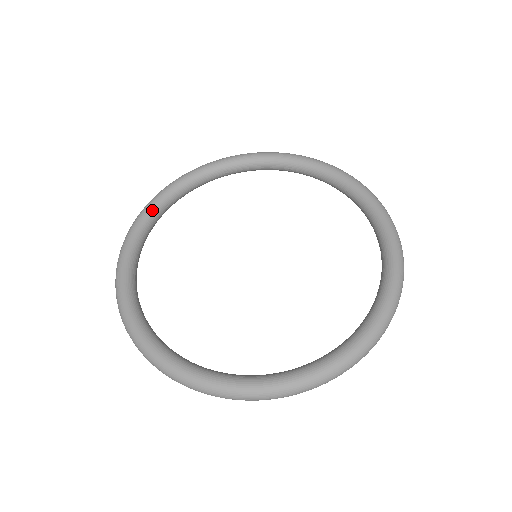
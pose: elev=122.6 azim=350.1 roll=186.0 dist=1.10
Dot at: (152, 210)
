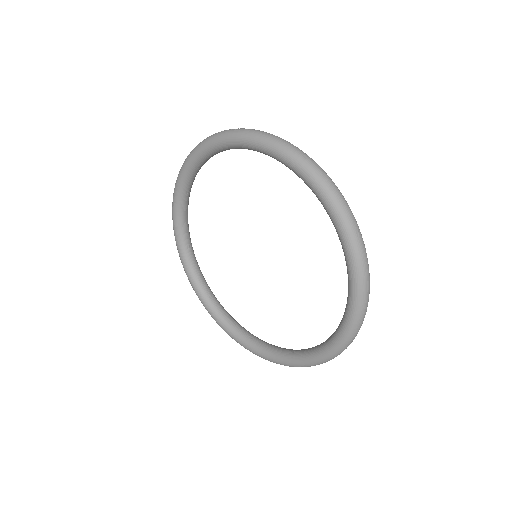
Dot at: (185, 260)
